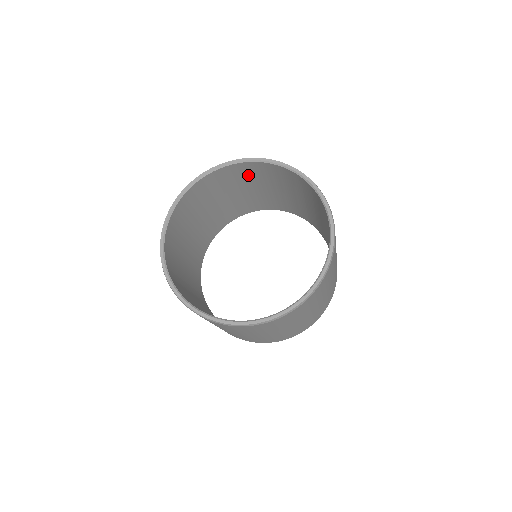
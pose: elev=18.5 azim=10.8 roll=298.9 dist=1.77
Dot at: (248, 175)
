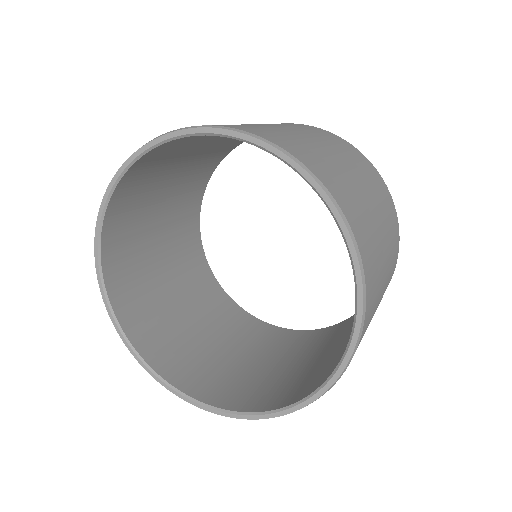
Dot at: (160, 162)
